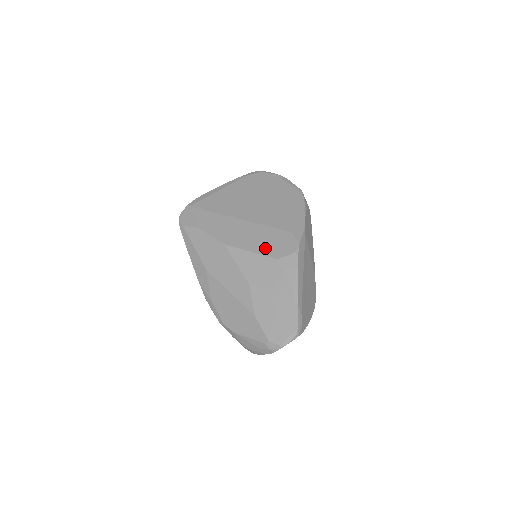
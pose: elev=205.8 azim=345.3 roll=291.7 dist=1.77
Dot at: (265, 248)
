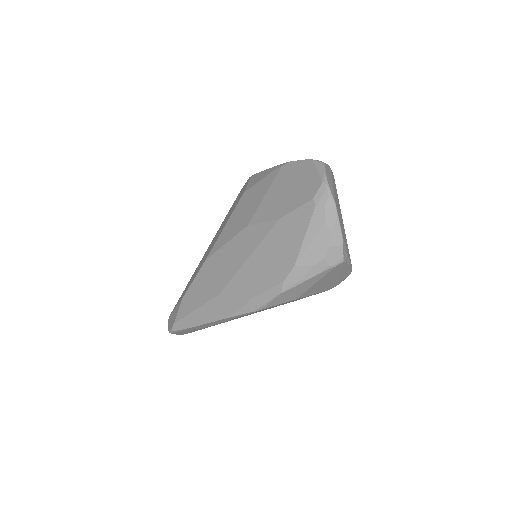
Dot at: (231, 212)
